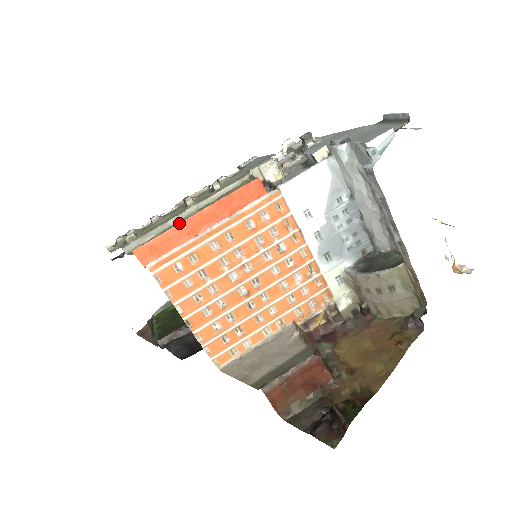
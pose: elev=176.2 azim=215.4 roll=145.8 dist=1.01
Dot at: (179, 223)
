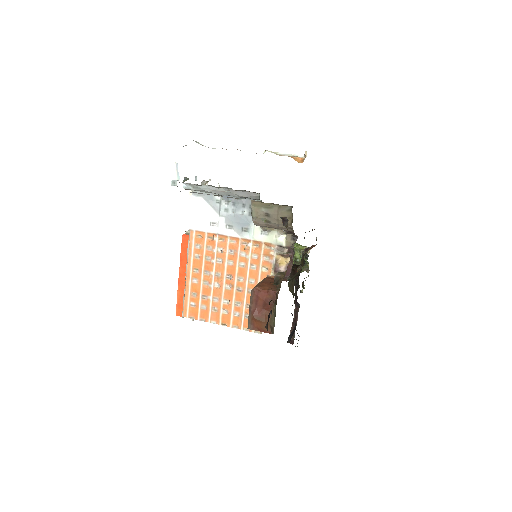
Dot at: (178, 286)
